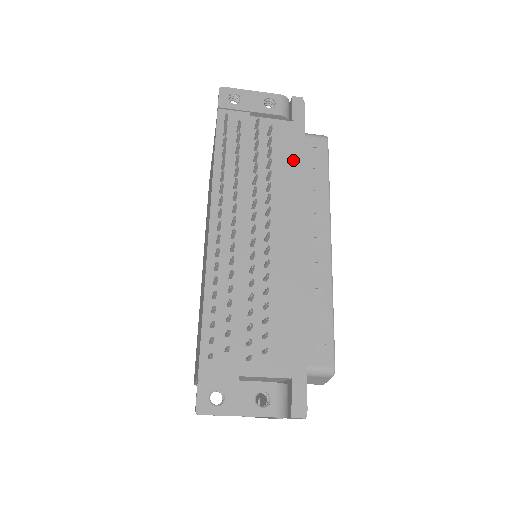
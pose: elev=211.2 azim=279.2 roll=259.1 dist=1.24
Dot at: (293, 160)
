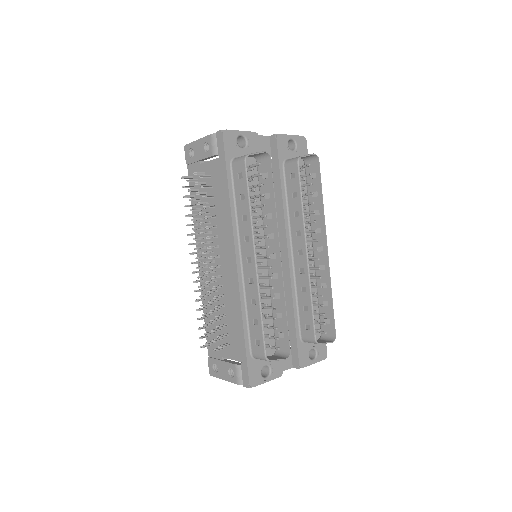
Dot at: (224, 195)
